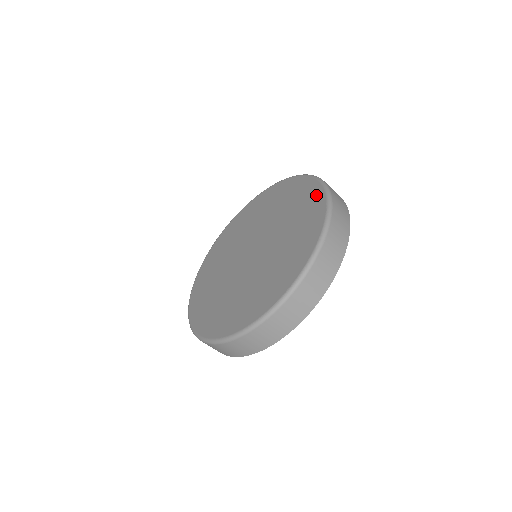
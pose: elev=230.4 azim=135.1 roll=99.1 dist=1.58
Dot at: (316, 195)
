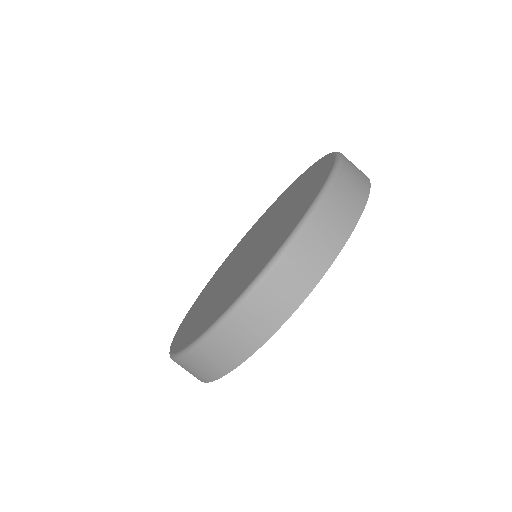
Dot at: (321, 163)
